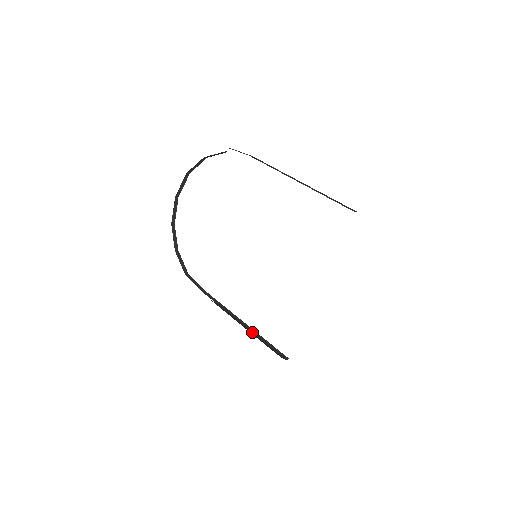
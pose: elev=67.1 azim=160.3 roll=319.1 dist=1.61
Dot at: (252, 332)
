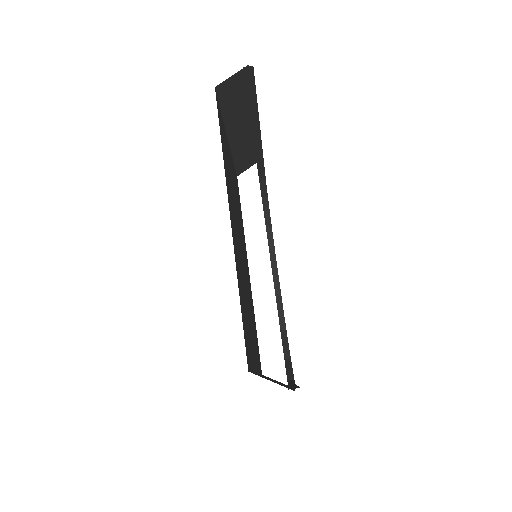
Dot at: occluded
